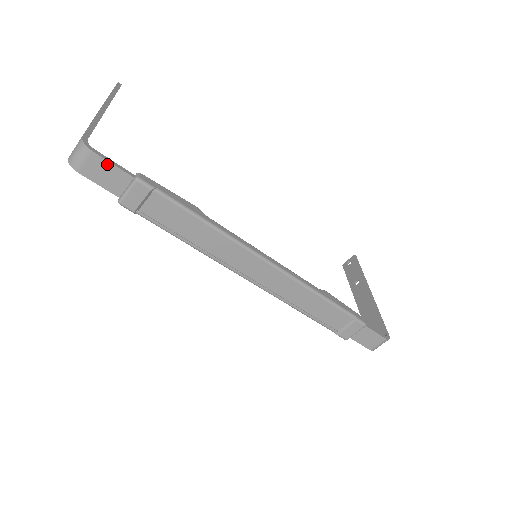
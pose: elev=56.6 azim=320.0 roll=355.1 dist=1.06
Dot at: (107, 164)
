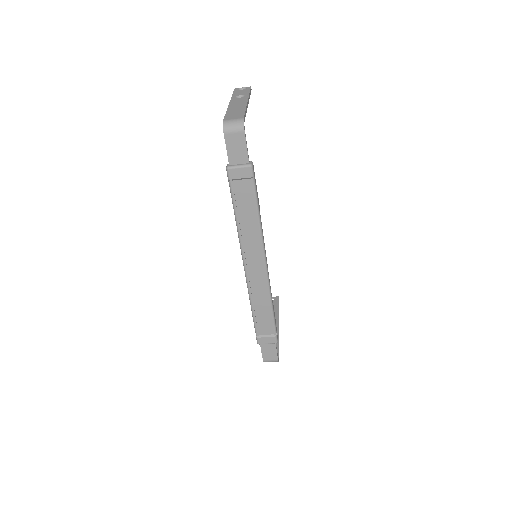
Dot at: (244, 144)
